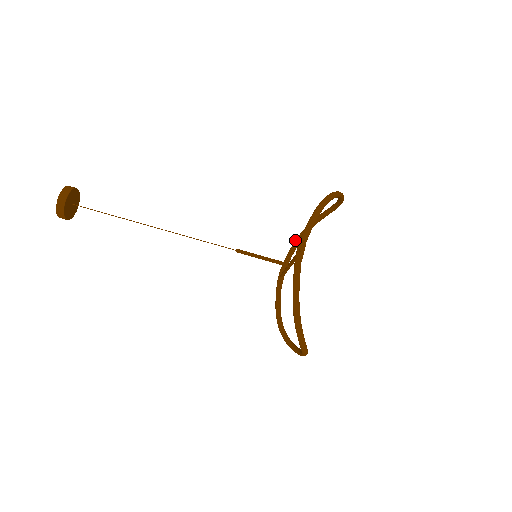
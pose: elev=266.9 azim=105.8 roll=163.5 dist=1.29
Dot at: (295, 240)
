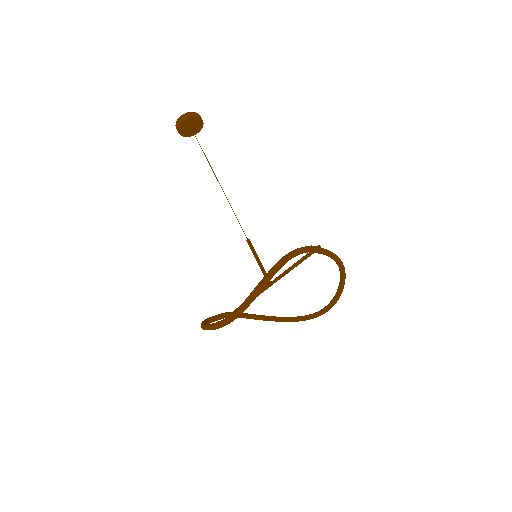
Dot at: occluded
